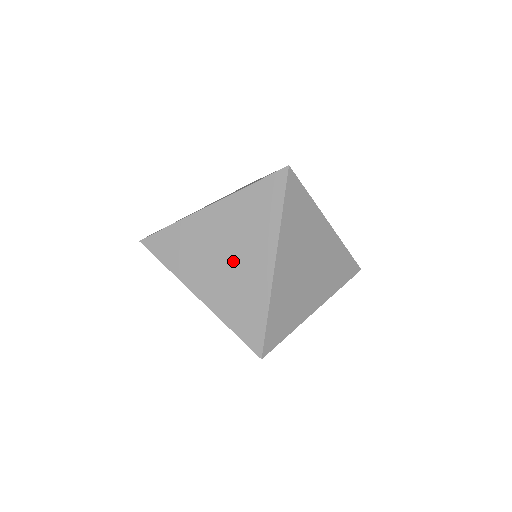
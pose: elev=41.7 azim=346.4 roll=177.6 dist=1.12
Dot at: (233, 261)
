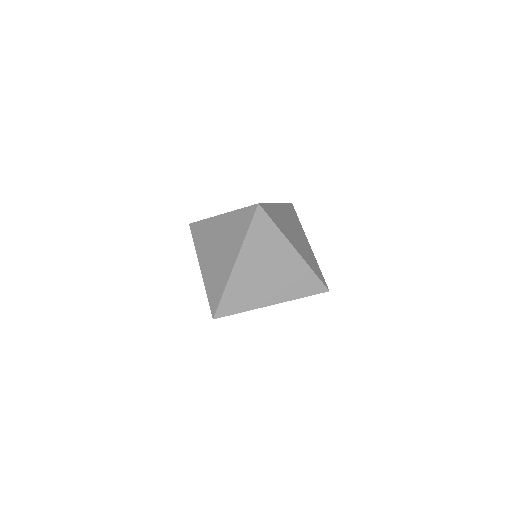
Dot at: (219, 254)
